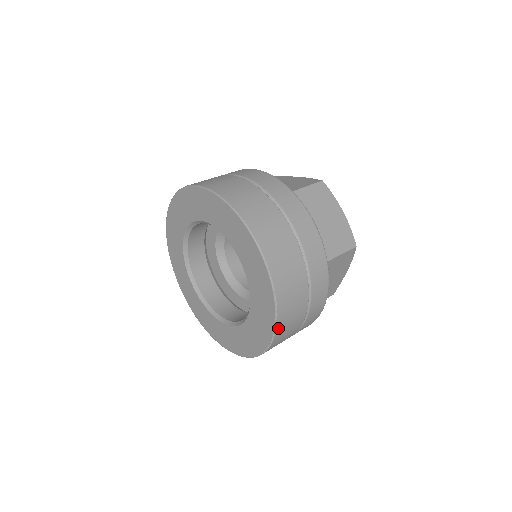
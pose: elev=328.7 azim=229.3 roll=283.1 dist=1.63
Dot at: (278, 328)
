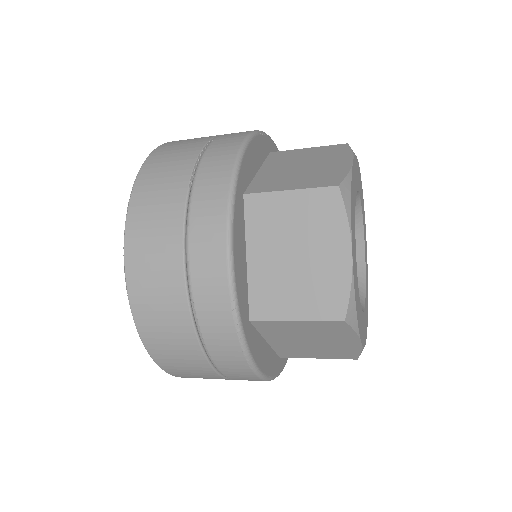
Dot at: (129, 240)
